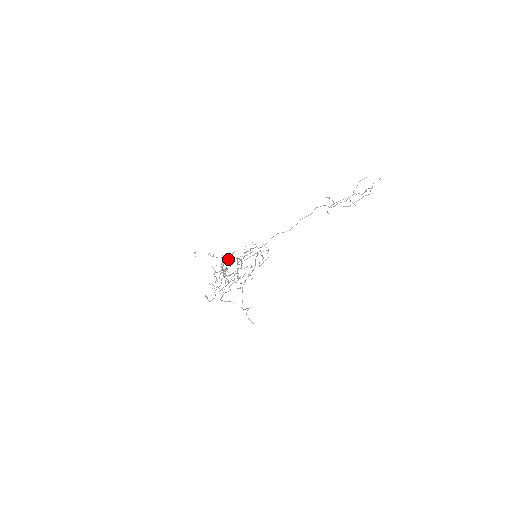
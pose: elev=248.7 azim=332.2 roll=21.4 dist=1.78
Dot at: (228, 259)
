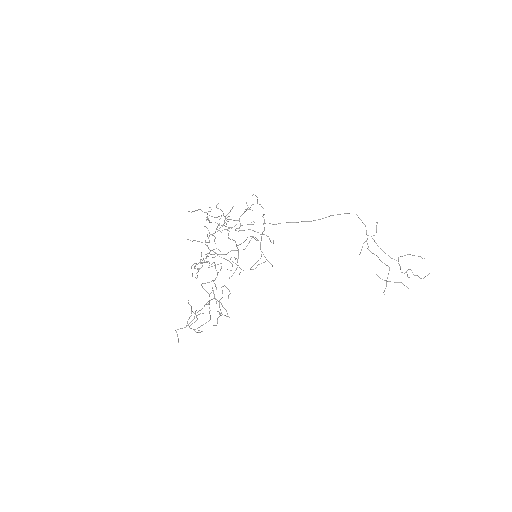
Dot at: occluded
